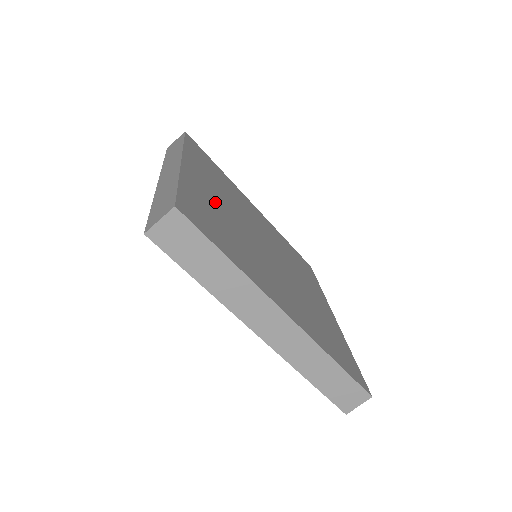
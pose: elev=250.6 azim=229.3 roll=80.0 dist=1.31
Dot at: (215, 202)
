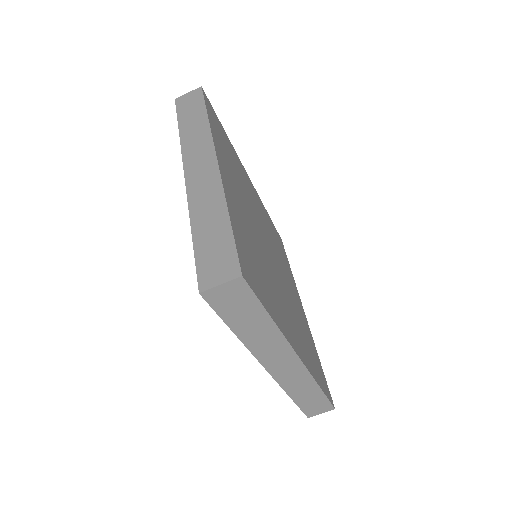
Dot at: (243, 216)
